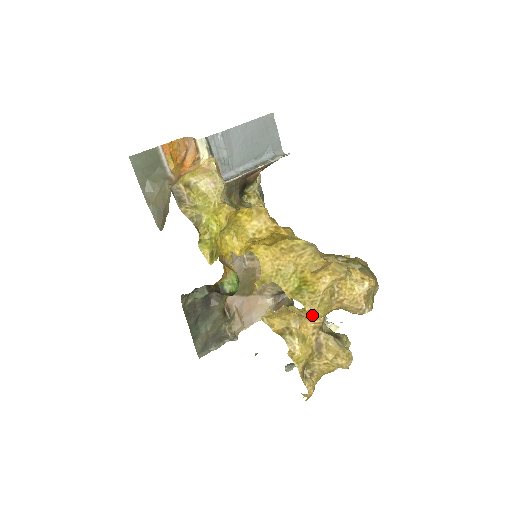
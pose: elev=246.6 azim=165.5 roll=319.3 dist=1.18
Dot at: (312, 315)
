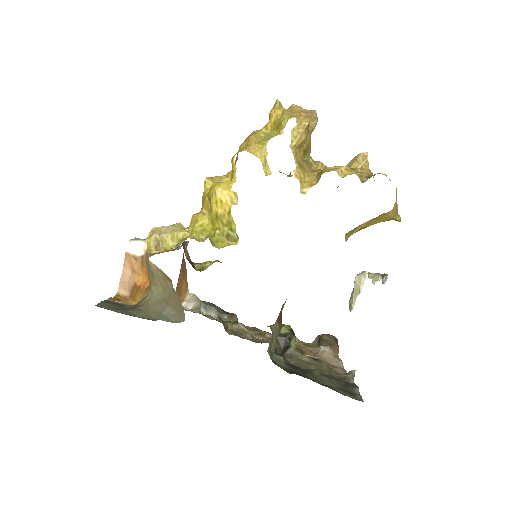
Dot at: (302, 121)
